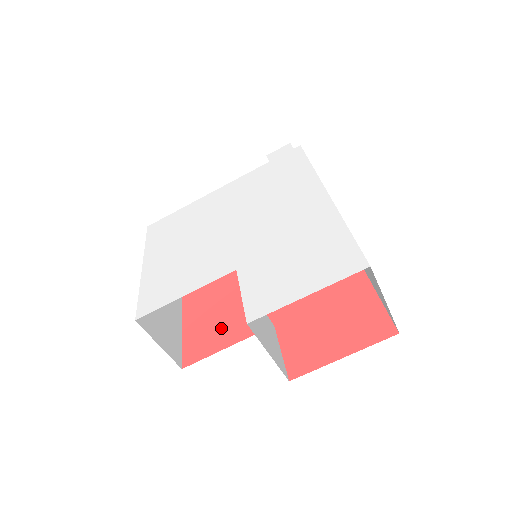
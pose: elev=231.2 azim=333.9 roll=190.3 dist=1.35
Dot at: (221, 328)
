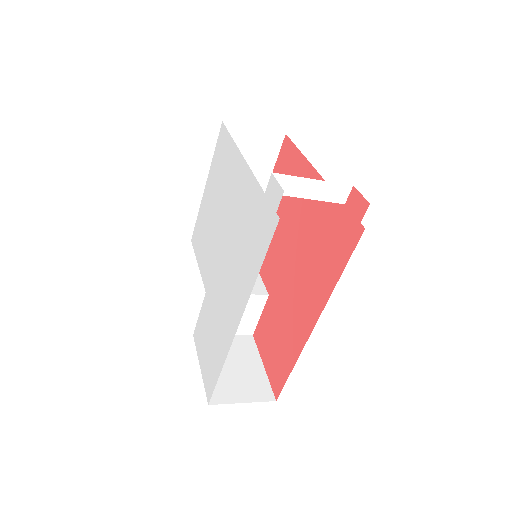
Dot at: occluded
